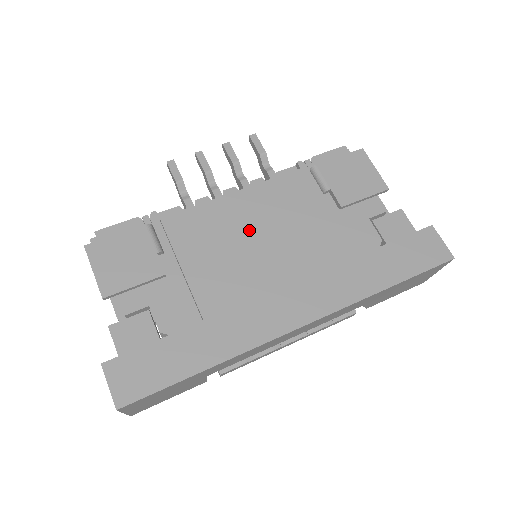
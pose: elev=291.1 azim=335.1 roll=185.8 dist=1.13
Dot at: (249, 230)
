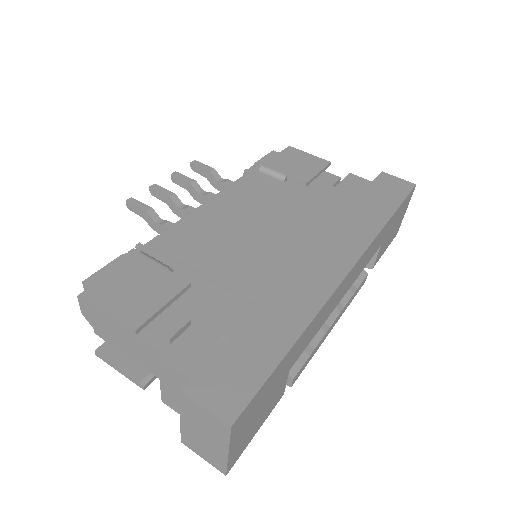
Dot at: (244, 222)
